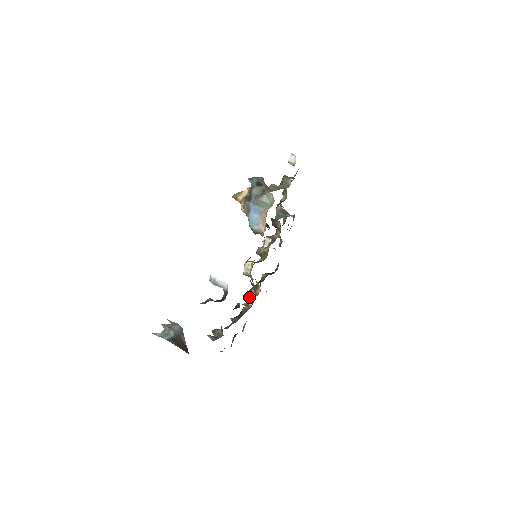
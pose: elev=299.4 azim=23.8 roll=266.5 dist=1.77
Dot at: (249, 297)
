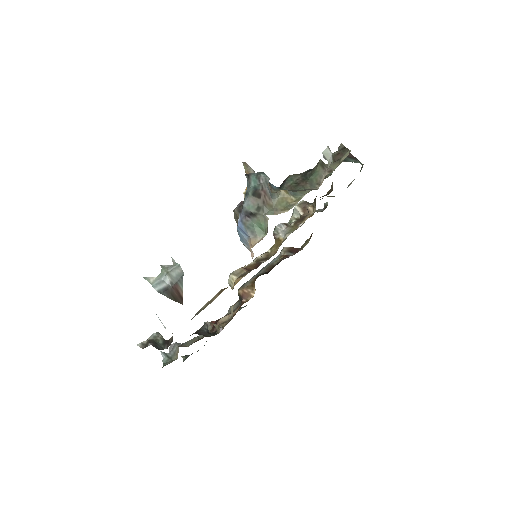
Dot at: (239, 296)
